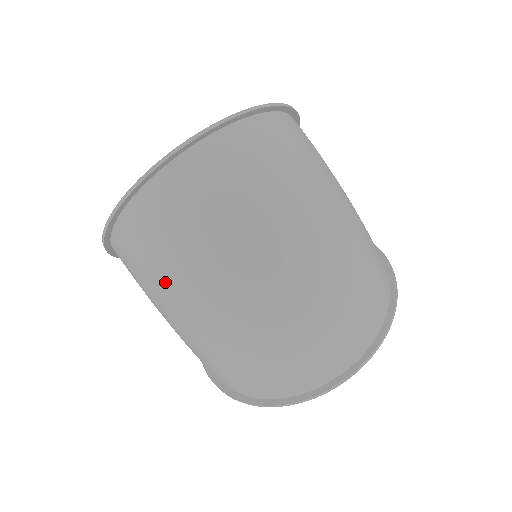
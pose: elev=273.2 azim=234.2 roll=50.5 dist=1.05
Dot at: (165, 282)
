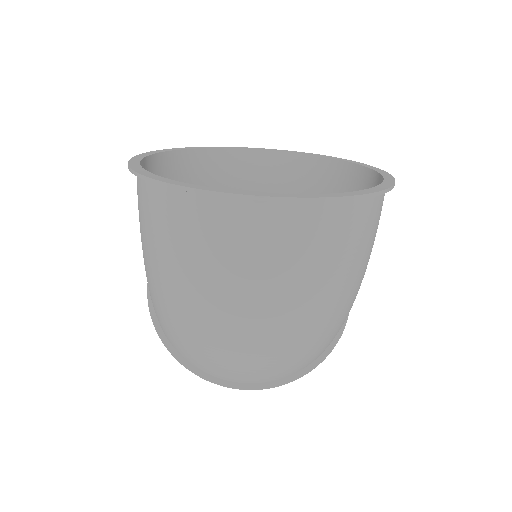
Dot at: (165, 263)
